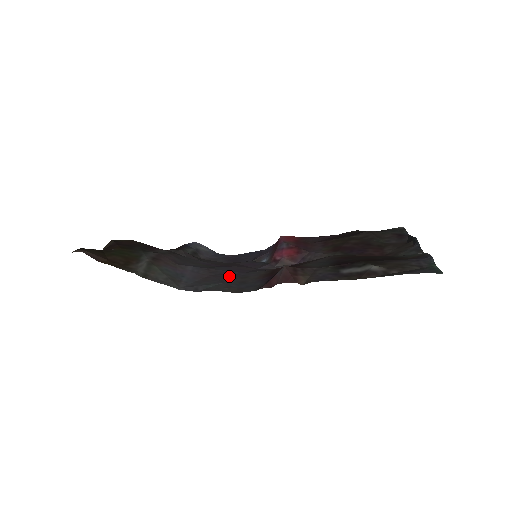
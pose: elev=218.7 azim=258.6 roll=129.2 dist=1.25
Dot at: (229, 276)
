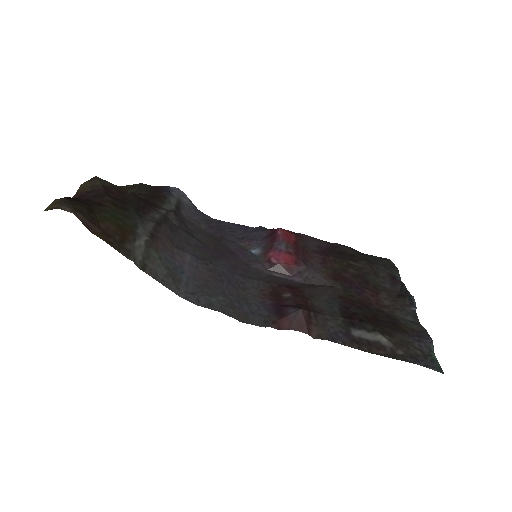
Dot at: (229, 282)
